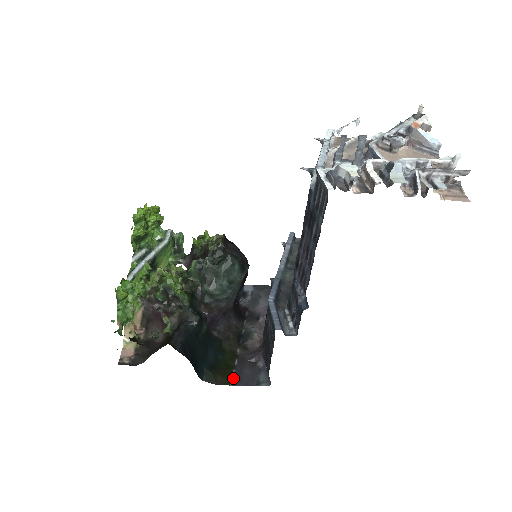
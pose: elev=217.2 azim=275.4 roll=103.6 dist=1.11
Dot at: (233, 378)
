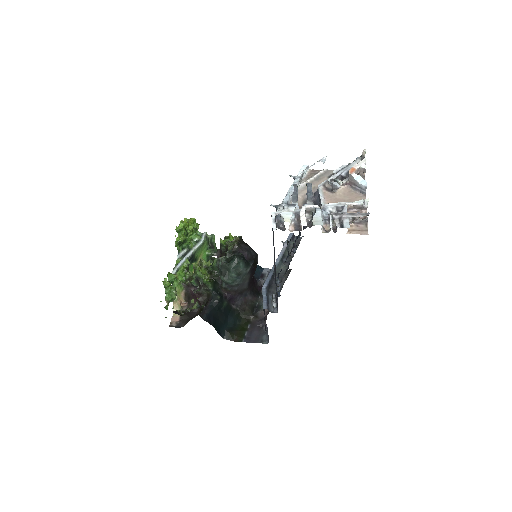
Dot at: (245, 337)
